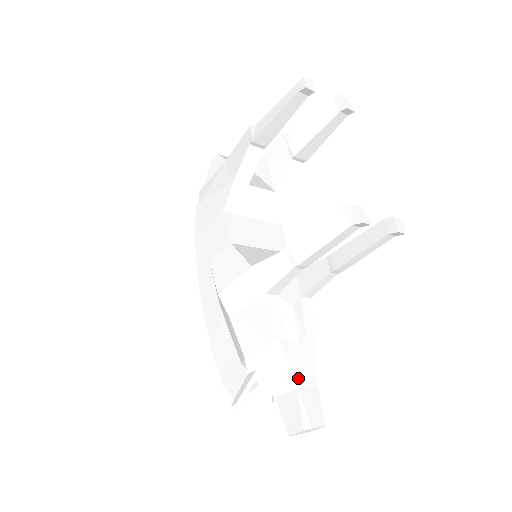
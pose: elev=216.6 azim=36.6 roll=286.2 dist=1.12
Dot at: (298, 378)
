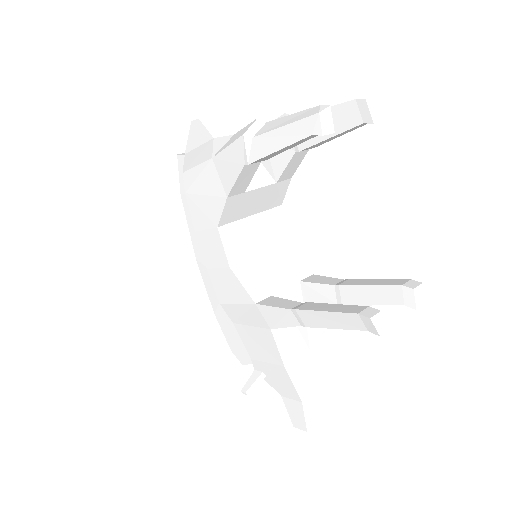
Dot at: (303, 392)
